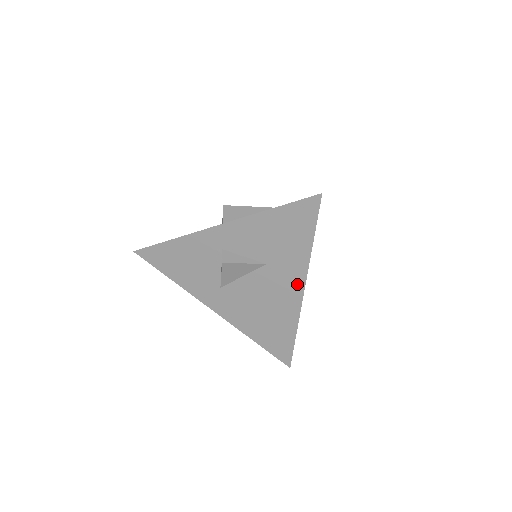
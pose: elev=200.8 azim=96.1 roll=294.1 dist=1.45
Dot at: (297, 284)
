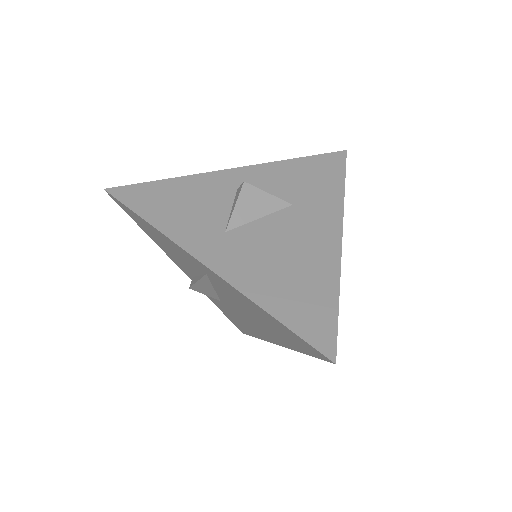
Dot at: (332, 226)
